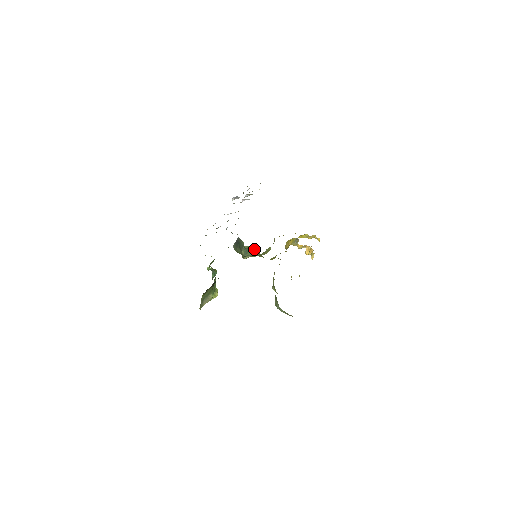
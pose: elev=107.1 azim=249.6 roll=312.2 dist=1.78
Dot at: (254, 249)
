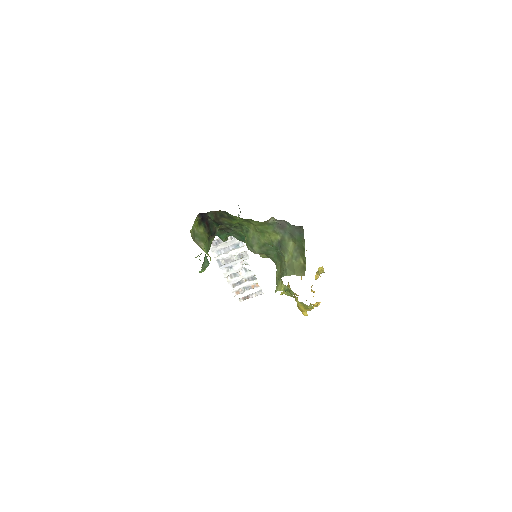
Dot at: occluded
